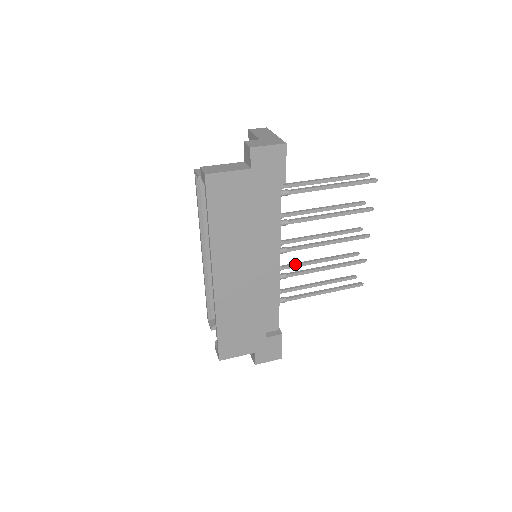
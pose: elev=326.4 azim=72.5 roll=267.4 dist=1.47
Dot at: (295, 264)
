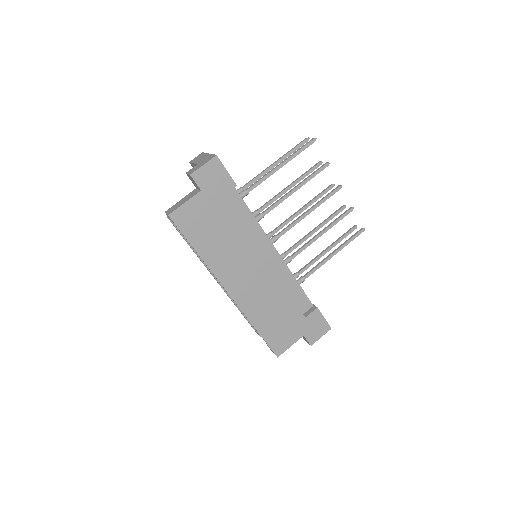
Dot at: (295, 245)
